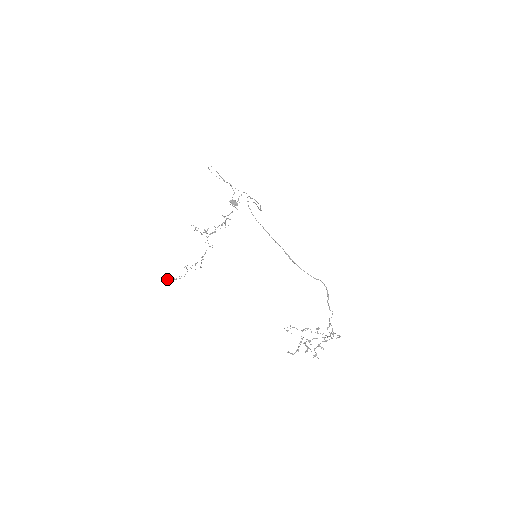
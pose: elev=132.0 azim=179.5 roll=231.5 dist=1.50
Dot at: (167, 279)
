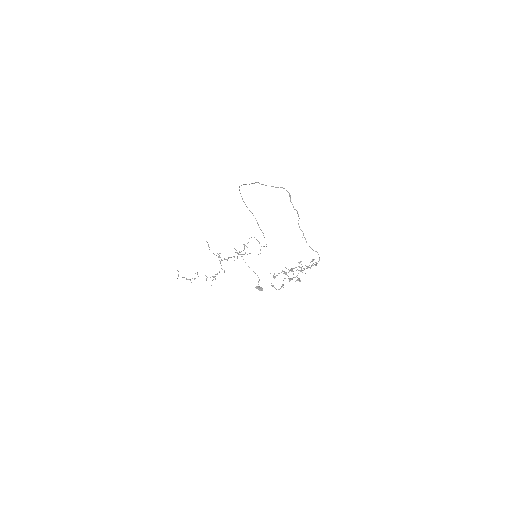
Dot at: occluded
